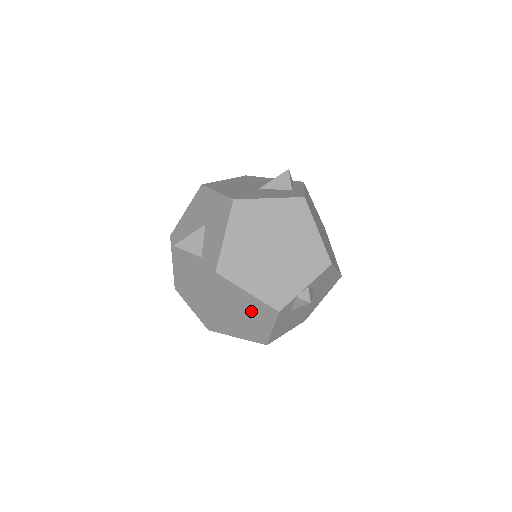
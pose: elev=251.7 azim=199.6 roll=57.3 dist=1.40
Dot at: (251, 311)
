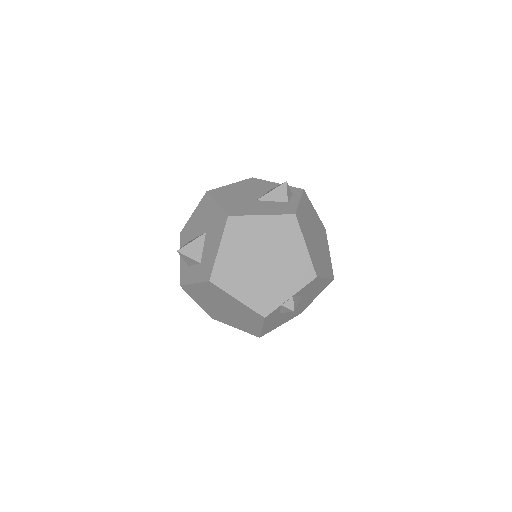
Dot at: (242, 313)
